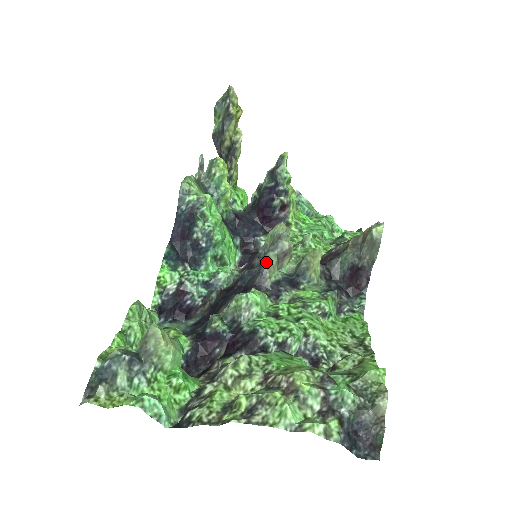
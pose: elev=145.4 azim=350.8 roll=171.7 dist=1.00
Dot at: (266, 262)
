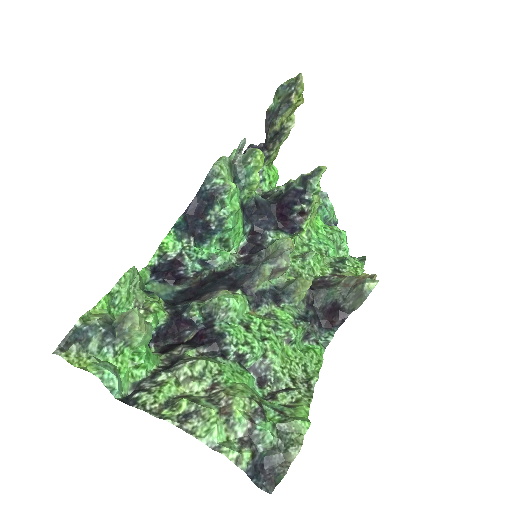
Dot at: (260, 271)
